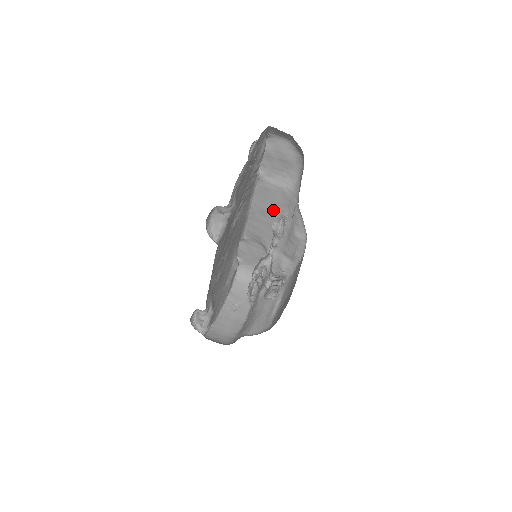
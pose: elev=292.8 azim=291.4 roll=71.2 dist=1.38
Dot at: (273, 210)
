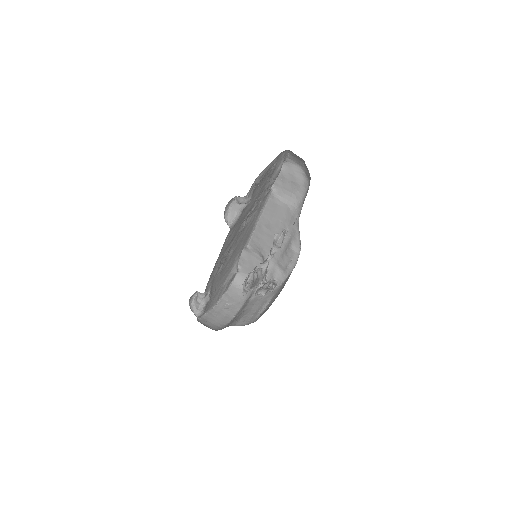
Dot at: (277, 224)
